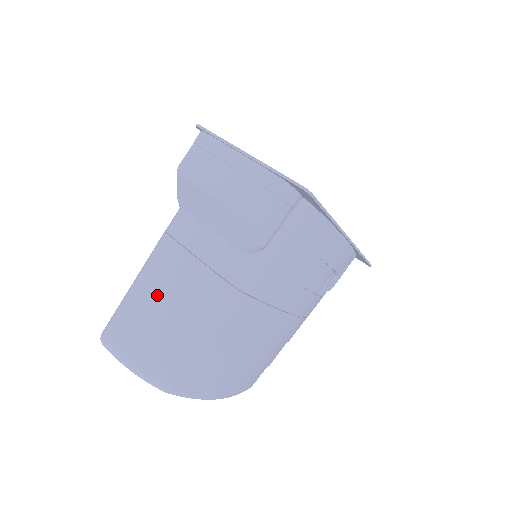
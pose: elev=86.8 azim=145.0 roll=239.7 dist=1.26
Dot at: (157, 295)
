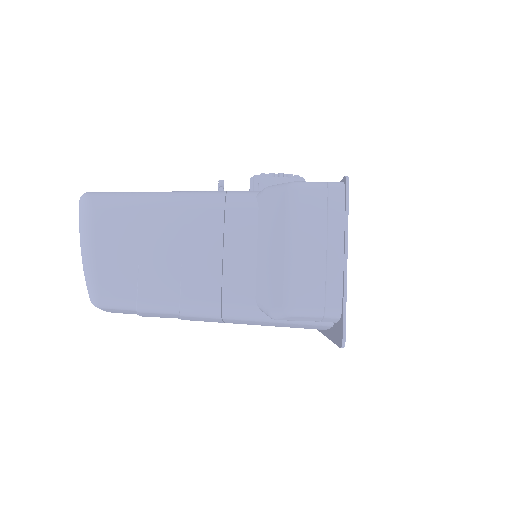
Dot at: (164, 238)
